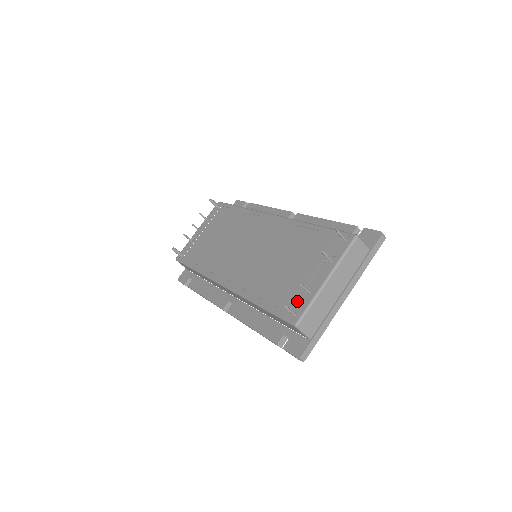
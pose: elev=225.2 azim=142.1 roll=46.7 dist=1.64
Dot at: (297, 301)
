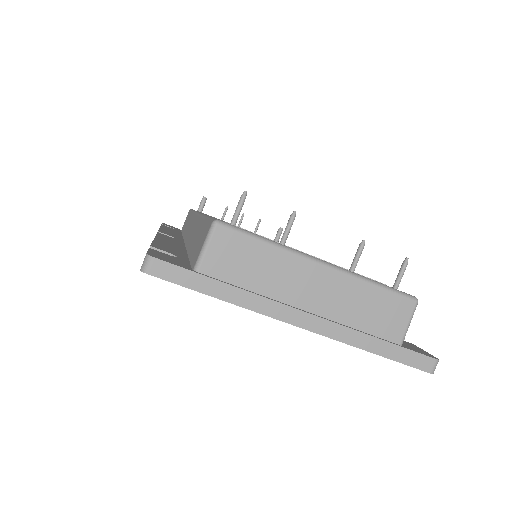
Dot at: (255, 233)
